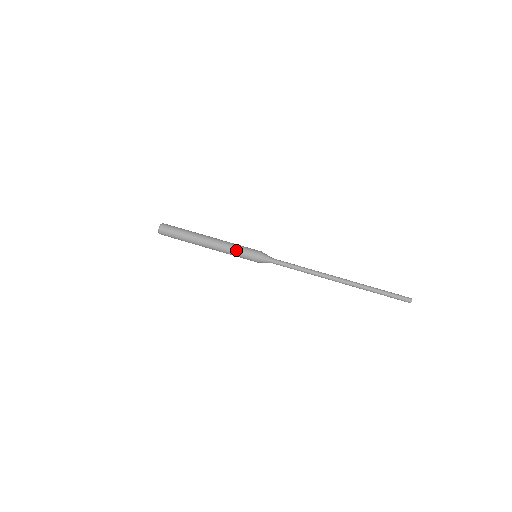
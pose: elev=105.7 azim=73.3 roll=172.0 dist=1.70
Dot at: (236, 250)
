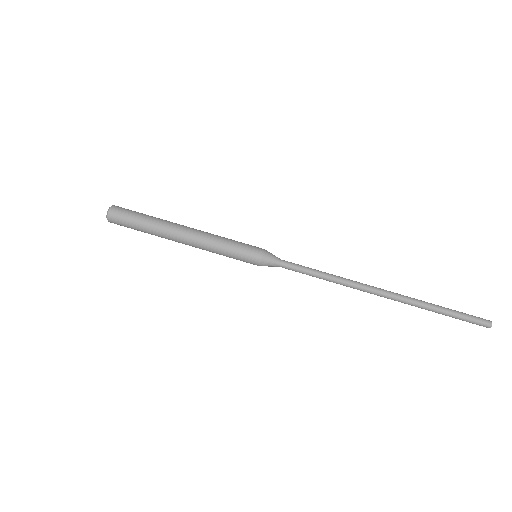
Dot at: (228, 240)
